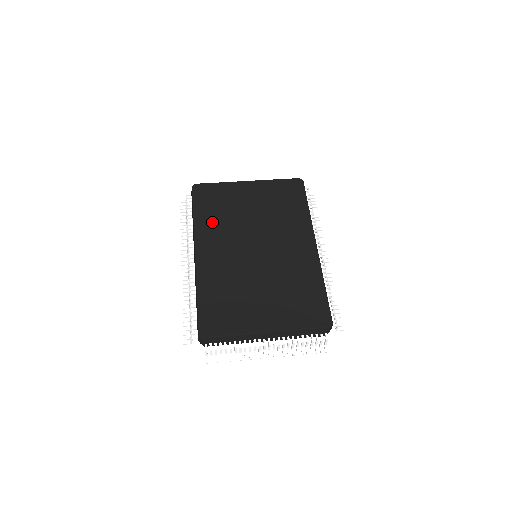
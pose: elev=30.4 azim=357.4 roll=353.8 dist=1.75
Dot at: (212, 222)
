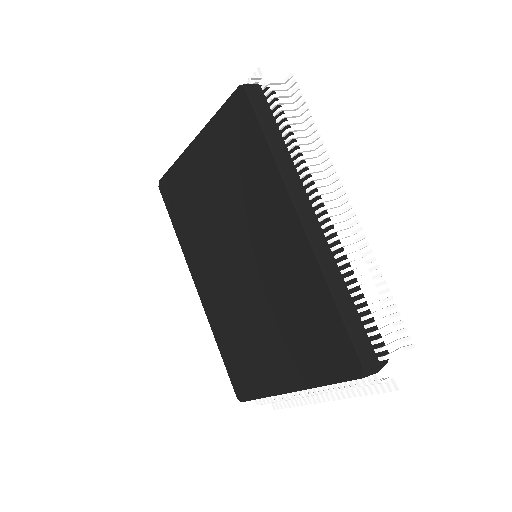
Dot at: (190, 235)
